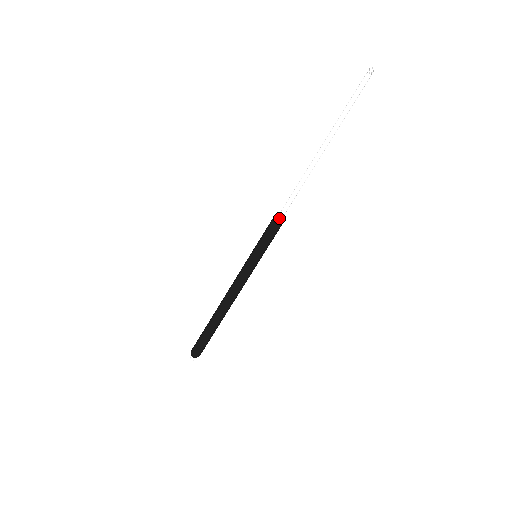
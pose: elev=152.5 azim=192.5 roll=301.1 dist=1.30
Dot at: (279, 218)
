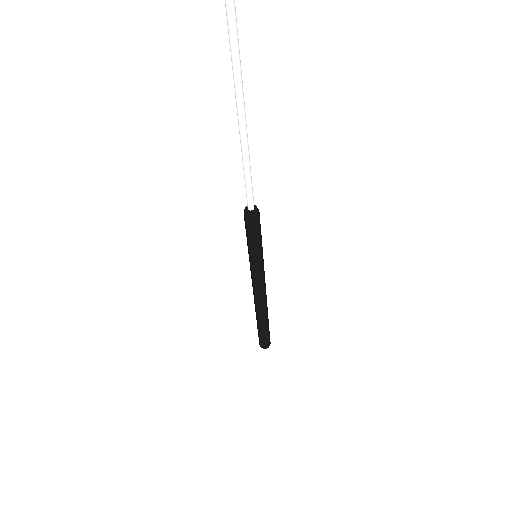
Dot at: (247, 216)
